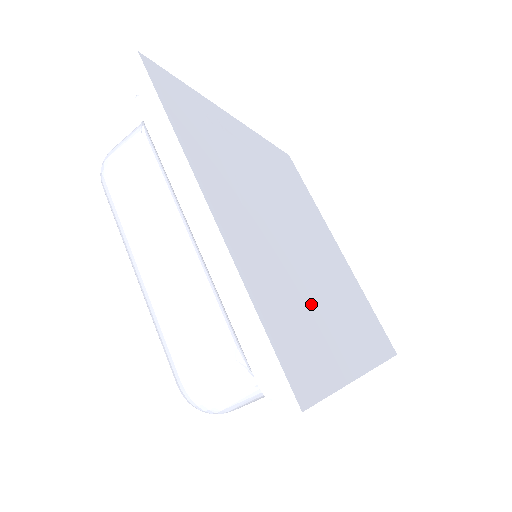
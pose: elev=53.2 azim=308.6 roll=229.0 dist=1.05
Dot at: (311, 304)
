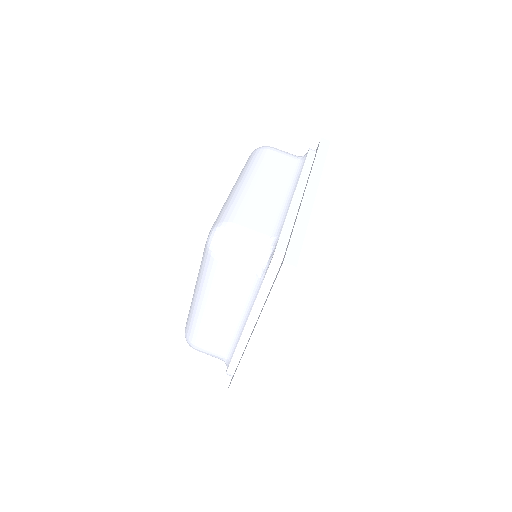
Dot at: occluded
